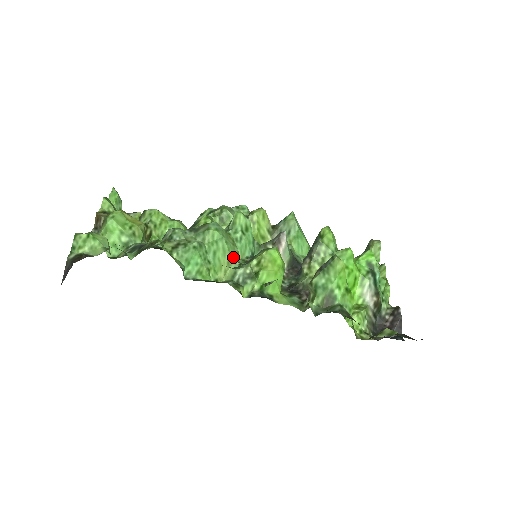
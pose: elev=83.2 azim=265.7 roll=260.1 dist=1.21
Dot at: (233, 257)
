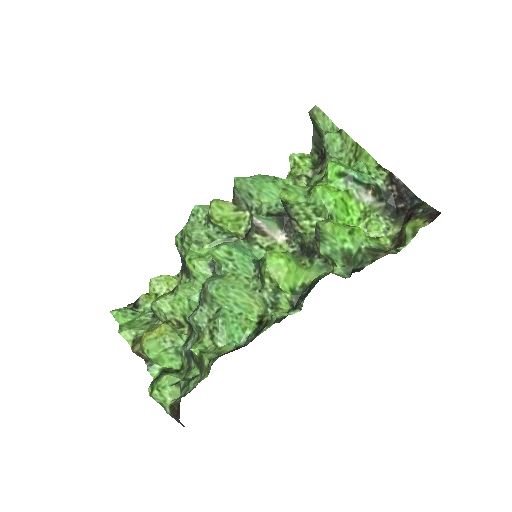
Dot at: (248, 288)
